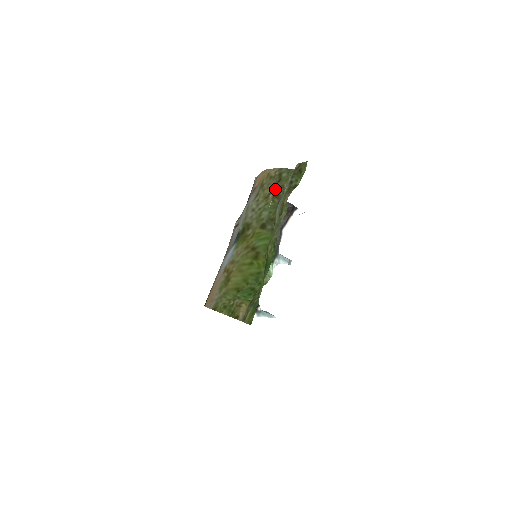
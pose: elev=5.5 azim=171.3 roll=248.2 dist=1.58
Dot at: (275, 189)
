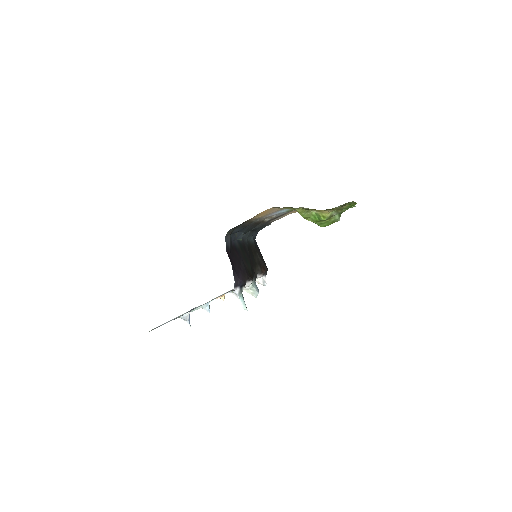
Dot at: occluded
